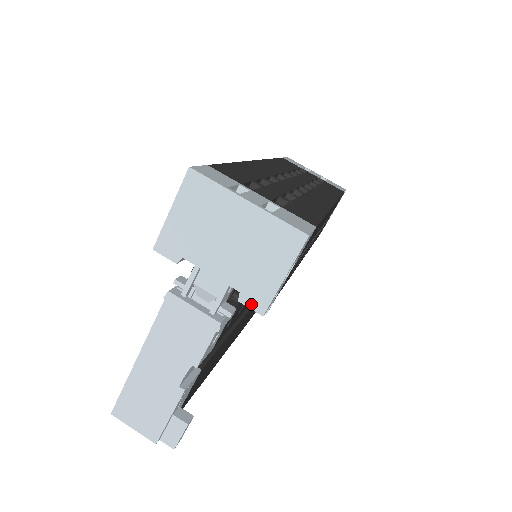
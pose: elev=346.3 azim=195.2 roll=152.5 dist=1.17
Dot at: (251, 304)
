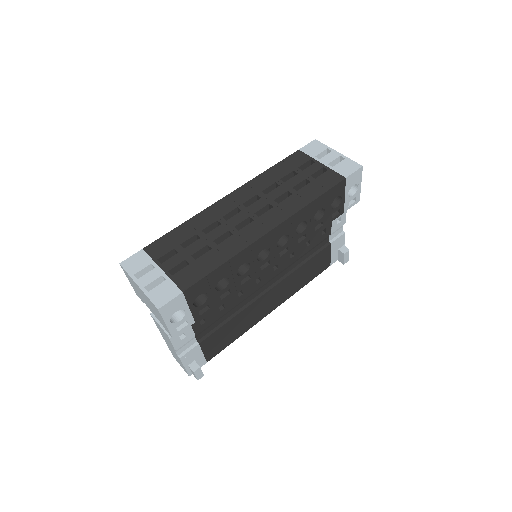
Dot at: (167, 331)
